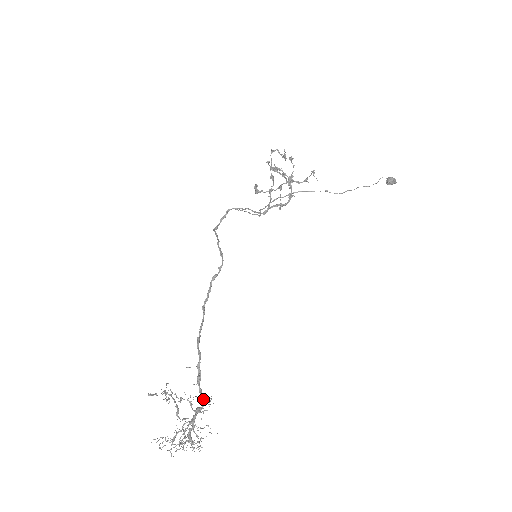
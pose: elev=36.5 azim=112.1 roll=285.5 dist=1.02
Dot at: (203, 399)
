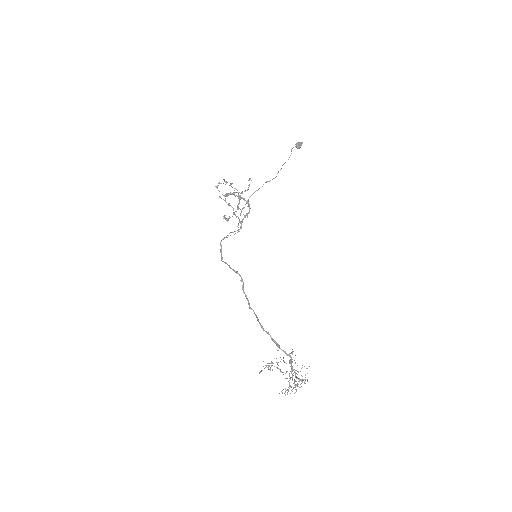
Dot at: (289, 354)
